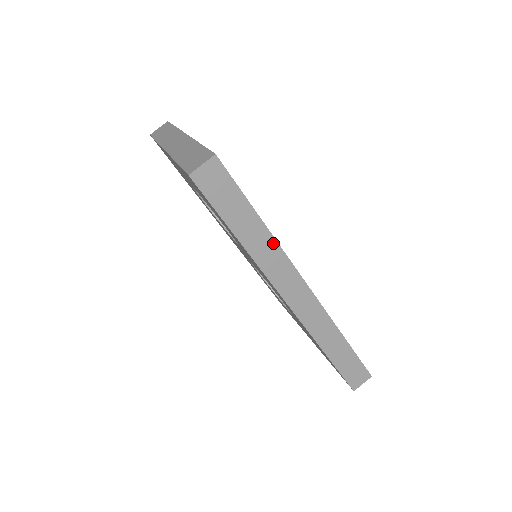
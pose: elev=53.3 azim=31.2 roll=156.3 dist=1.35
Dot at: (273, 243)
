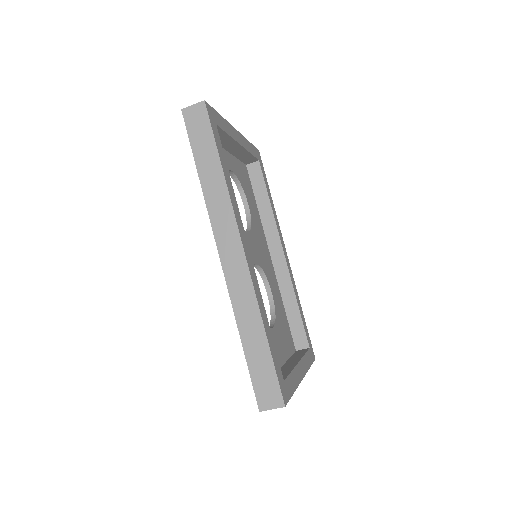
Dot at: (225, 190)
